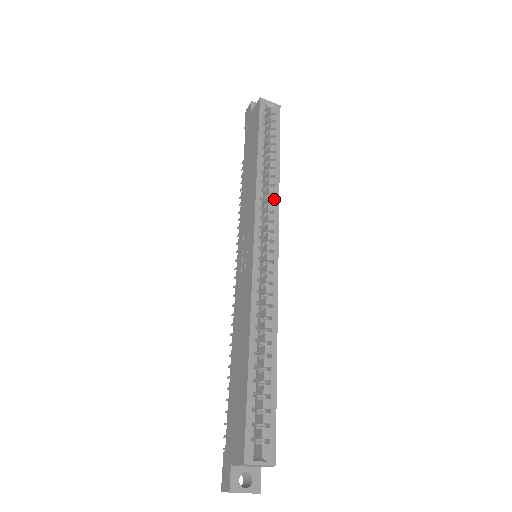
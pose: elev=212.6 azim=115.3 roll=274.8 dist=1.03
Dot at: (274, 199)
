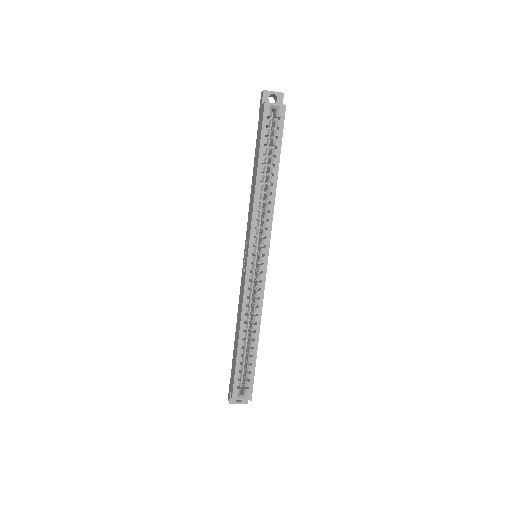
Dot at: (268, 216)
